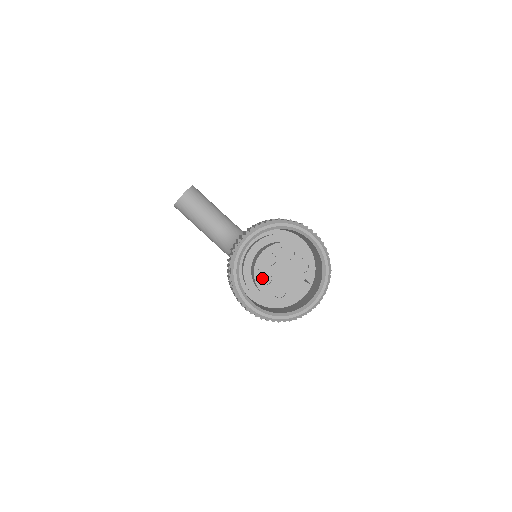
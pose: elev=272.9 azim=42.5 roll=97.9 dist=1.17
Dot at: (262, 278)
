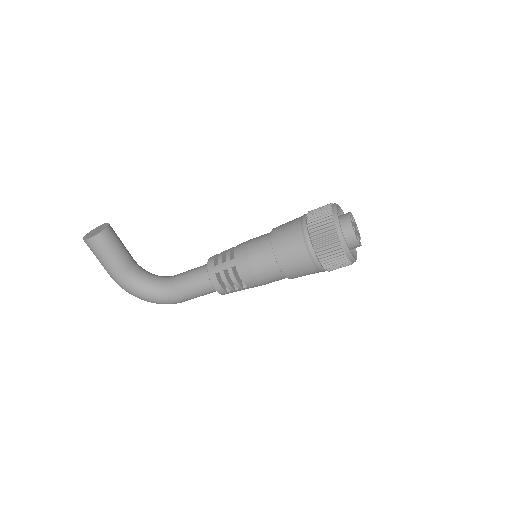
Dot at: (352, 229)
